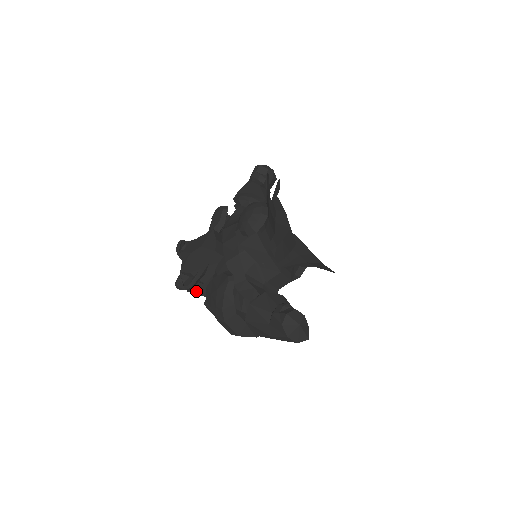
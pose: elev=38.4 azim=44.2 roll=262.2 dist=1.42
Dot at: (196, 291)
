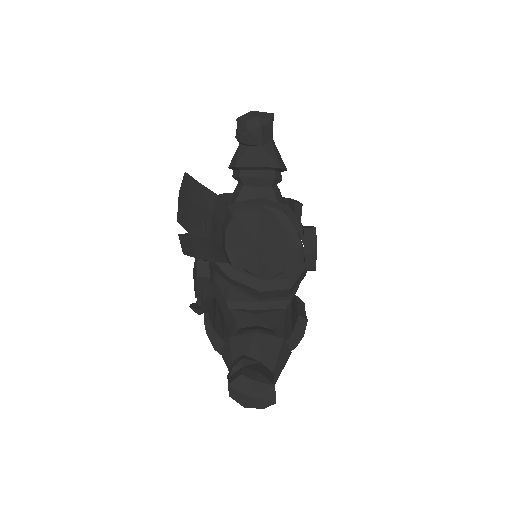
Dot at: occluded
